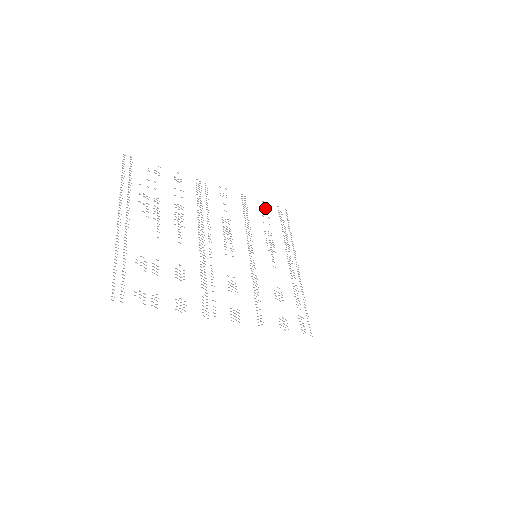
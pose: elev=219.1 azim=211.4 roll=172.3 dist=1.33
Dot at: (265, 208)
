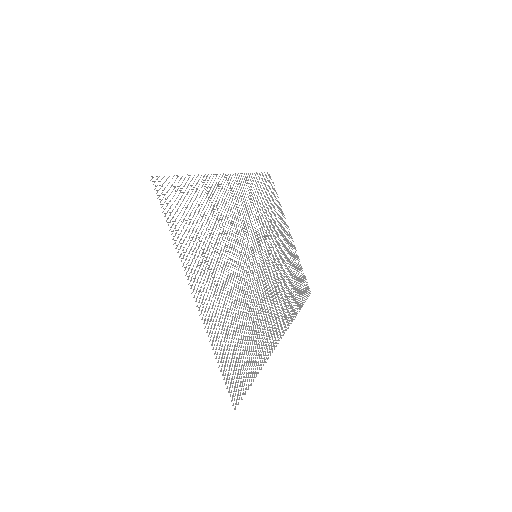
Dot at: (239, 183)
